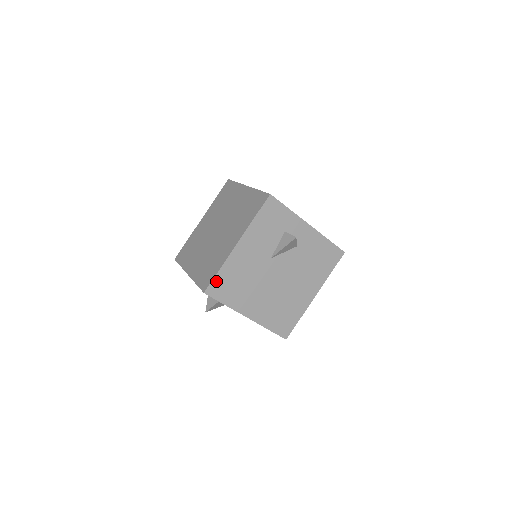
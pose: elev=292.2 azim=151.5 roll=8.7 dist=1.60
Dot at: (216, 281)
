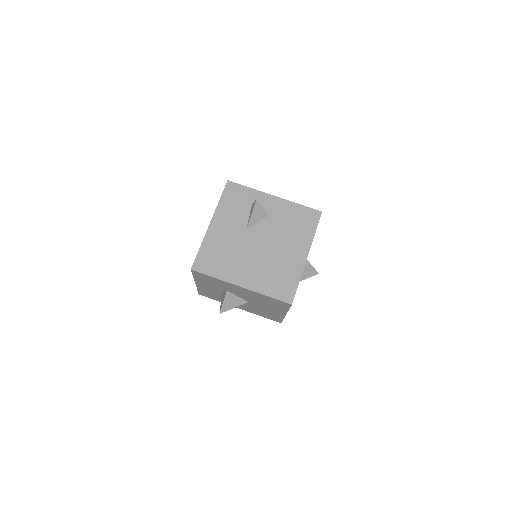
Dot at: (200, 257)
